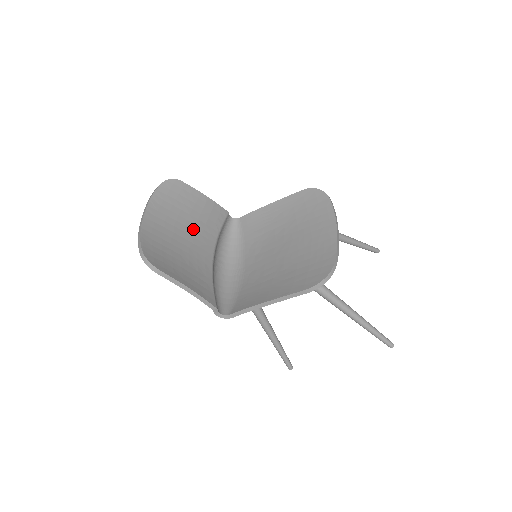
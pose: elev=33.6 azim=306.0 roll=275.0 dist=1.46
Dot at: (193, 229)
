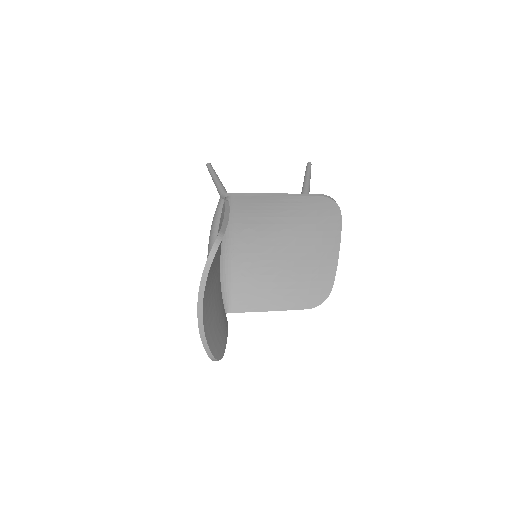
Dot at: (217, 265)
